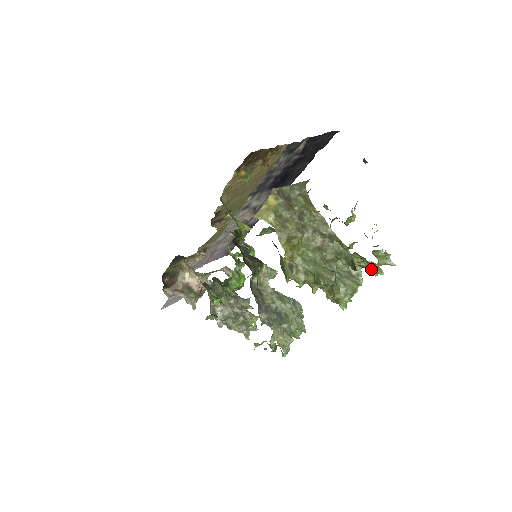
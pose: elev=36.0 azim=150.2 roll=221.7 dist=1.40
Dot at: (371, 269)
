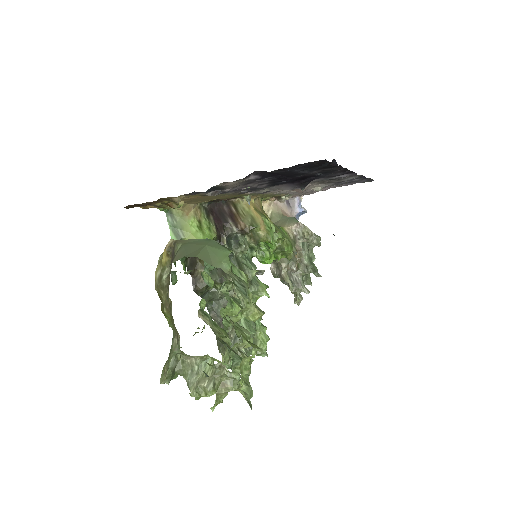
Dot at: occluded
